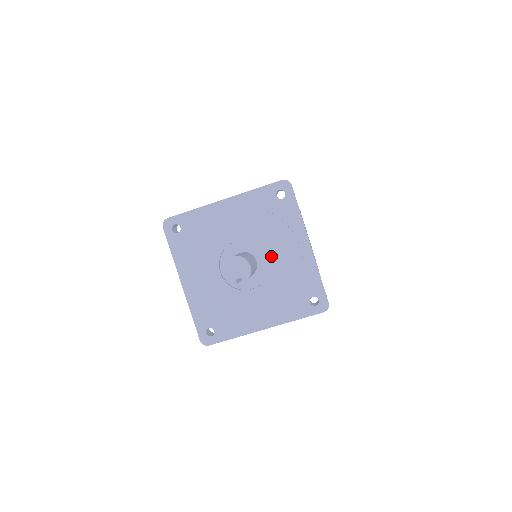
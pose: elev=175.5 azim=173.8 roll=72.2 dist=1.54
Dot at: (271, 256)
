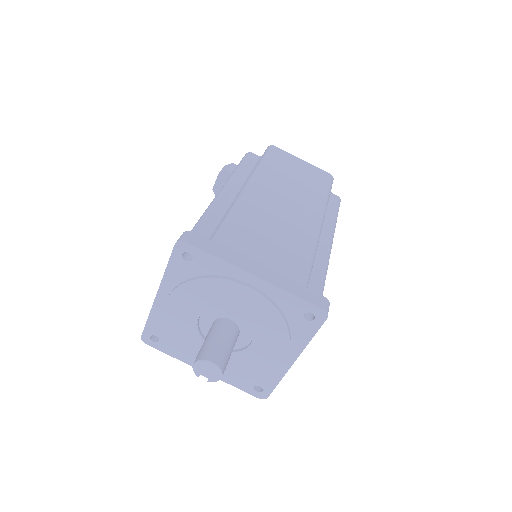
Dot at: (254, 345)
